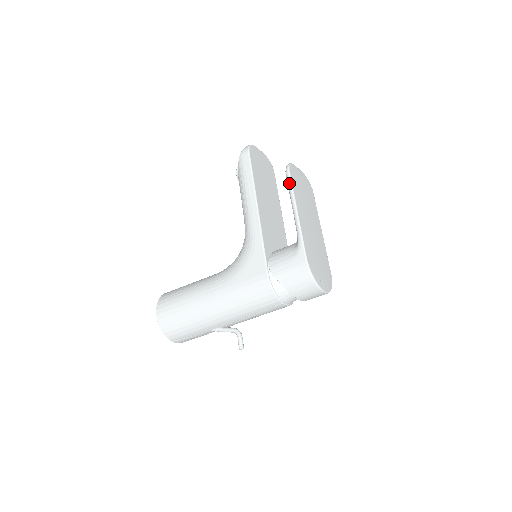
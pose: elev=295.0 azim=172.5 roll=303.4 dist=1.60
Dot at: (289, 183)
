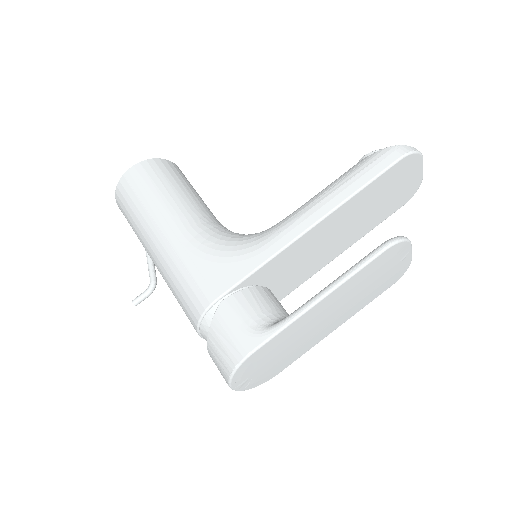
Dot at: (366, 260)
